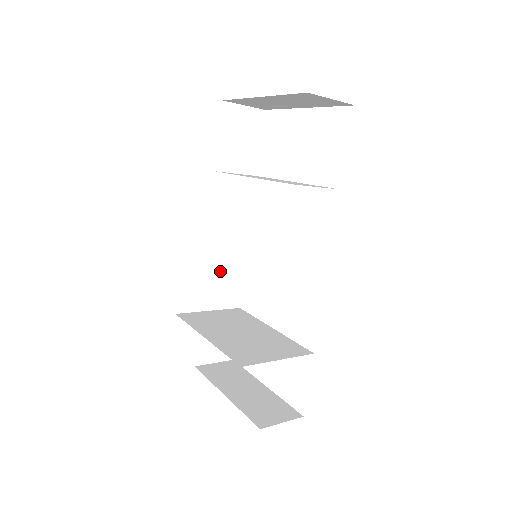
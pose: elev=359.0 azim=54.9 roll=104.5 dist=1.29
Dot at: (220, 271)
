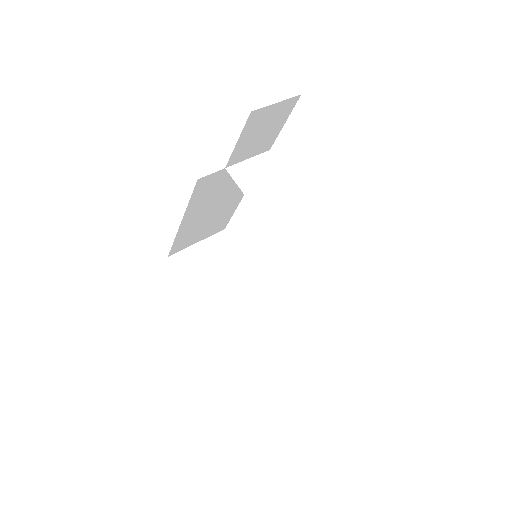
Dot at: (213, 220)
